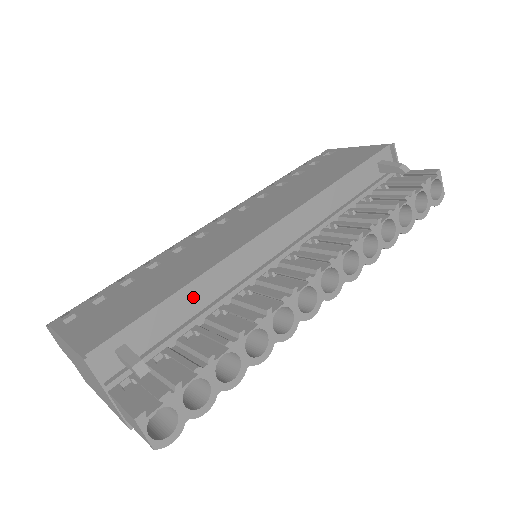
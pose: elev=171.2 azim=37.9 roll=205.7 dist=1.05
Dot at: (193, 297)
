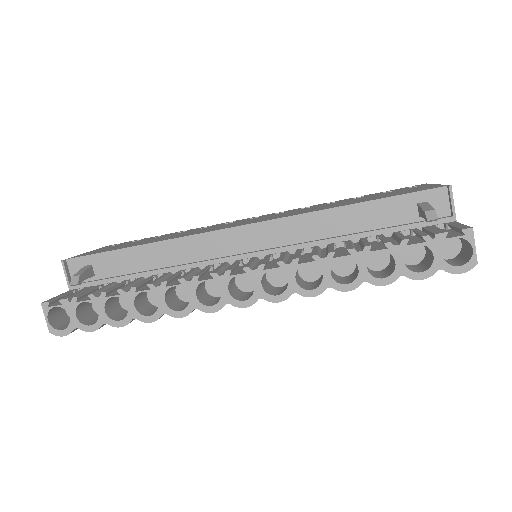
Dot at: (150, 256)
